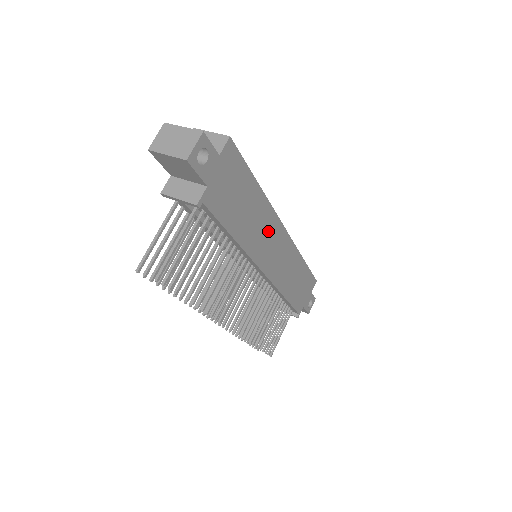
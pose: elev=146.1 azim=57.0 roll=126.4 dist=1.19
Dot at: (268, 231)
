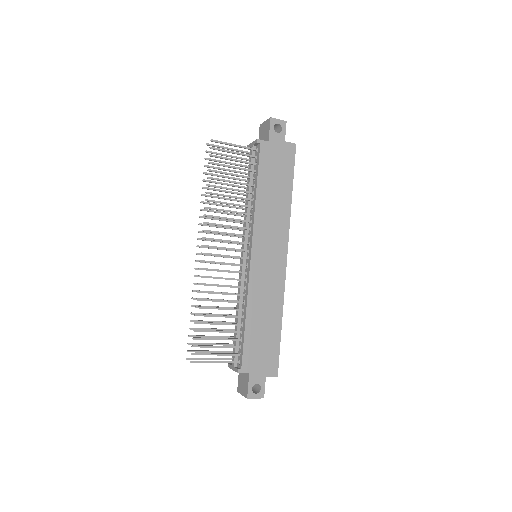
Dot at: (276, 232)
